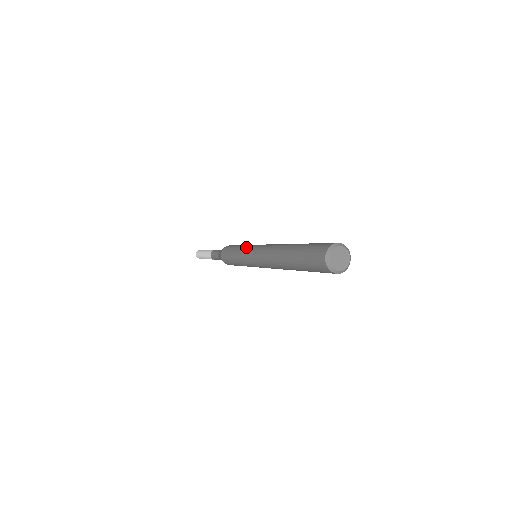
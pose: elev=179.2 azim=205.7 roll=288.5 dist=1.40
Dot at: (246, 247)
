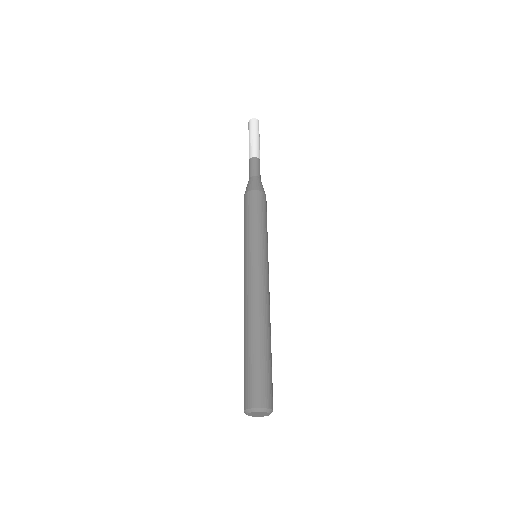
Dot at: occluded
